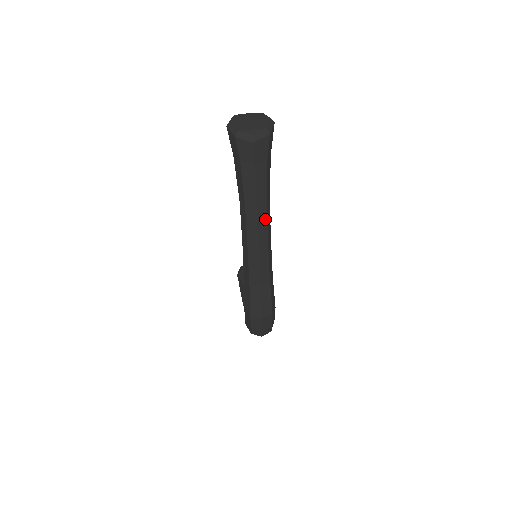
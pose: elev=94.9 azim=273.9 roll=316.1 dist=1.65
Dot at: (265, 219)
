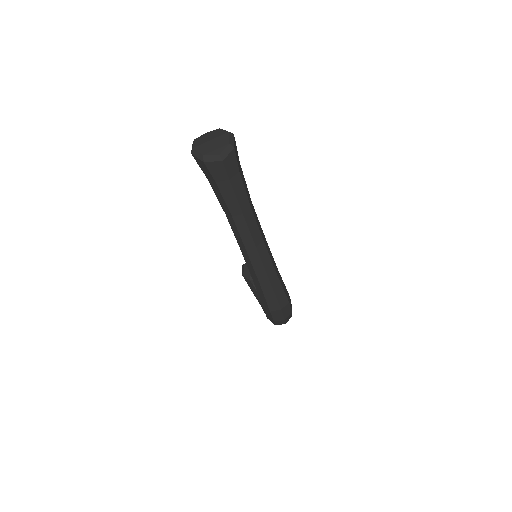
Dot at: (255, 223)
